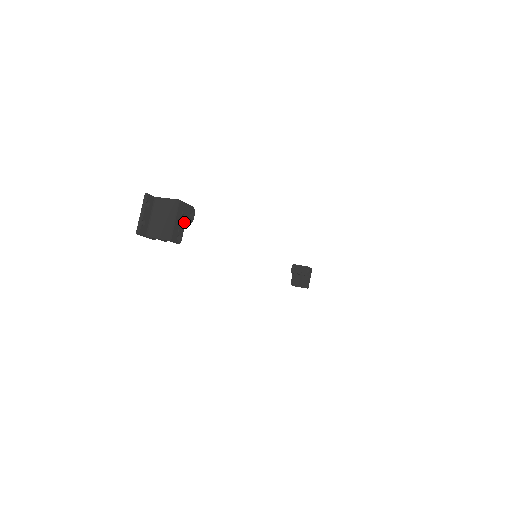
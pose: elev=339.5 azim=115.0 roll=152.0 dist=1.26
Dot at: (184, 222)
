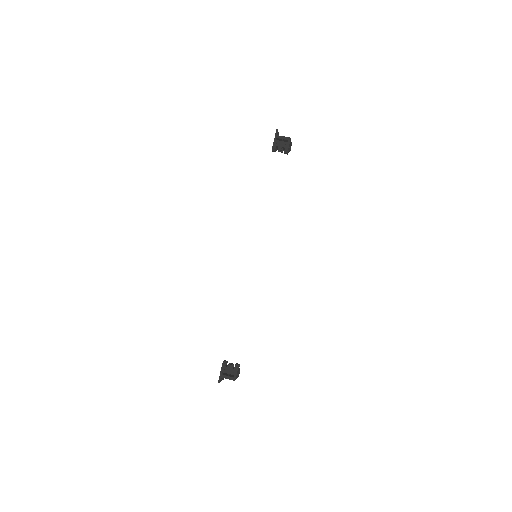
Dot at: (238, 371)
